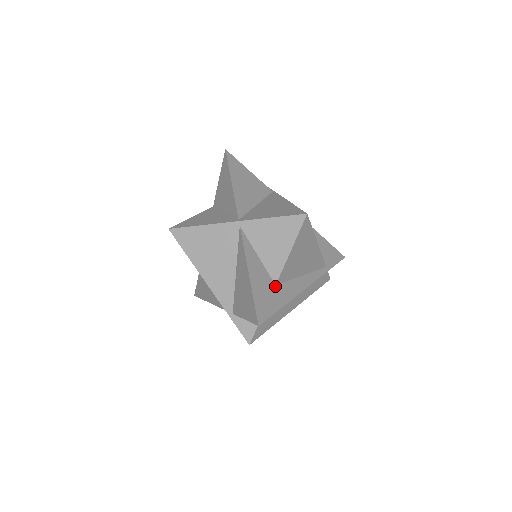
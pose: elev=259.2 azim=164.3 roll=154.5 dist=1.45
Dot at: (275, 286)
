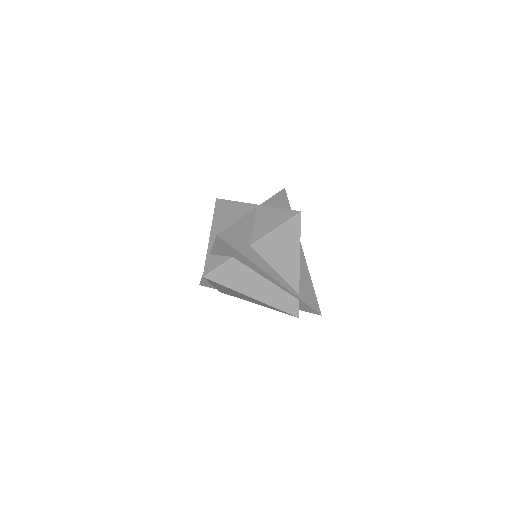
Dot at: (249, 245)
